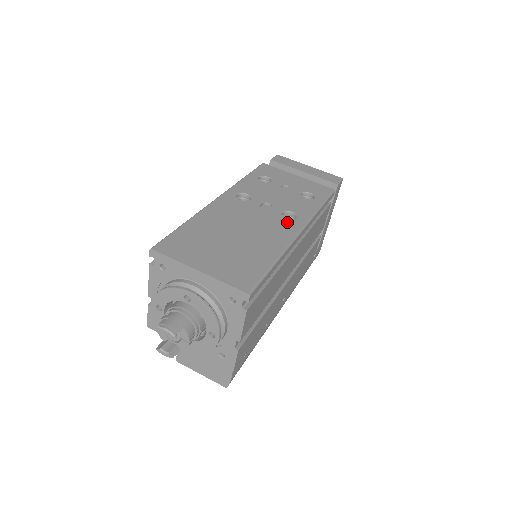
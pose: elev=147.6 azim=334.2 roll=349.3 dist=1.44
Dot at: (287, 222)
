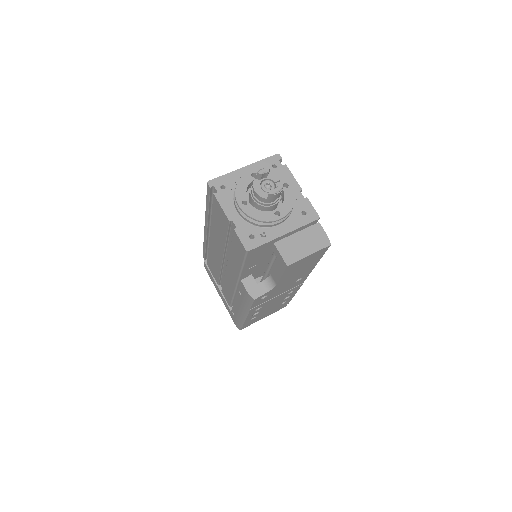
Dot at: occluded
